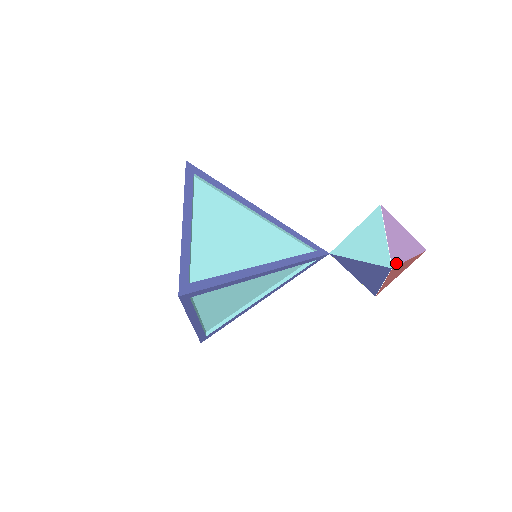
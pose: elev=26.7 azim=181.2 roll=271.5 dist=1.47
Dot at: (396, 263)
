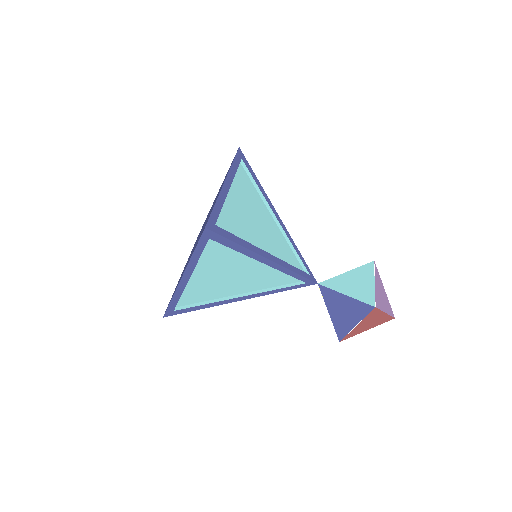
Dot at: (378, 306)
